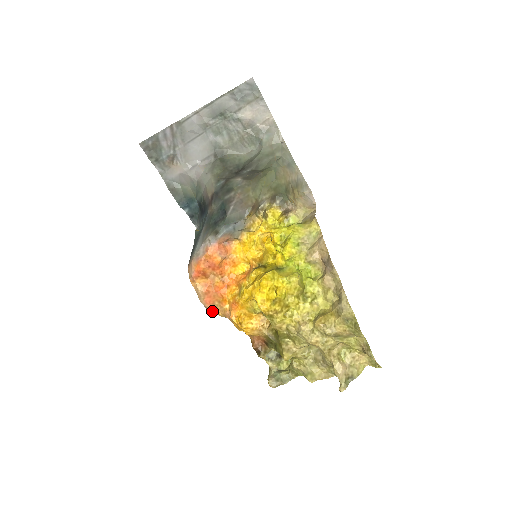
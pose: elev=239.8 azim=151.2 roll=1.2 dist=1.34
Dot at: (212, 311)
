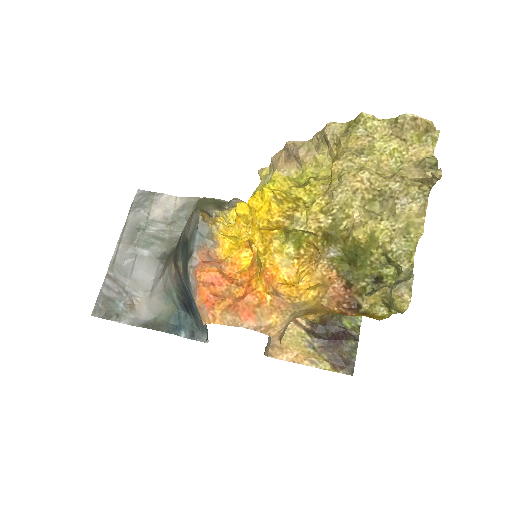
Dot at: (264, 325)
